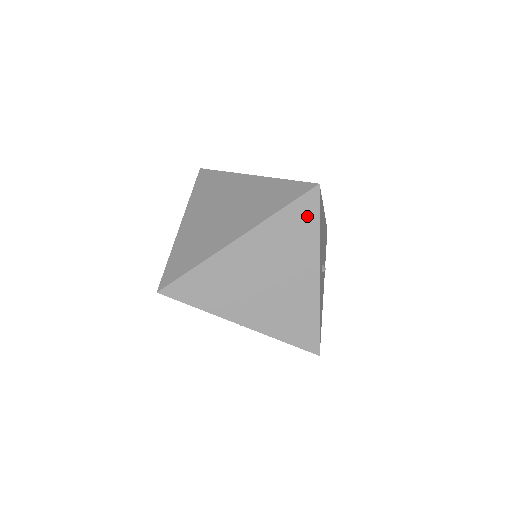
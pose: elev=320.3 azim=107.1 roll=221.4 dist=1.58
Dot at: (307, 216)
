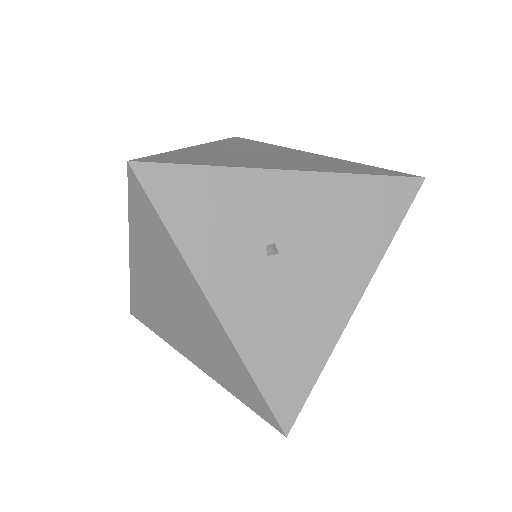
Dot at: occluded
